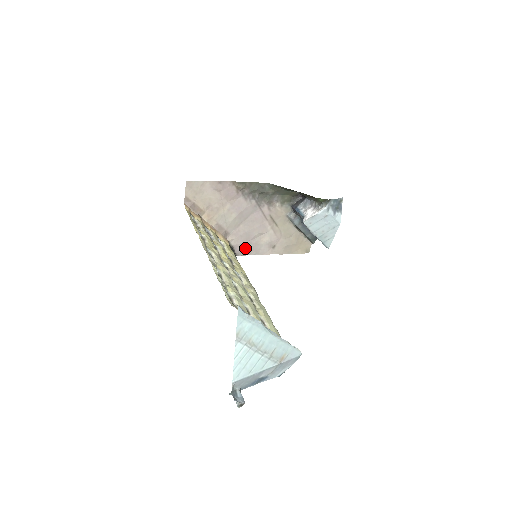
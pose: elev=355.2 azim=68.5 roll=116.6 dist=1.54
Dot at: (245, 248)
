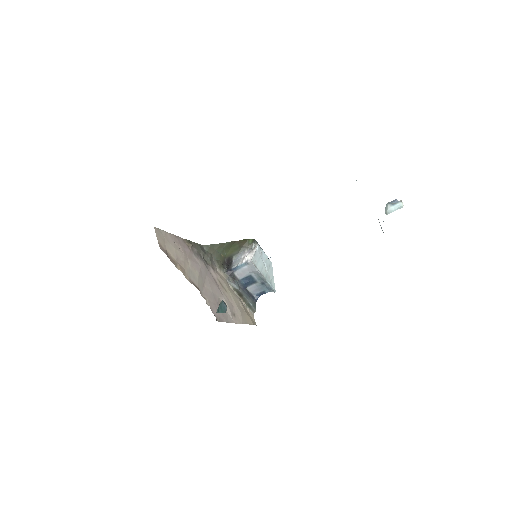
Dot at: (218, 313)
